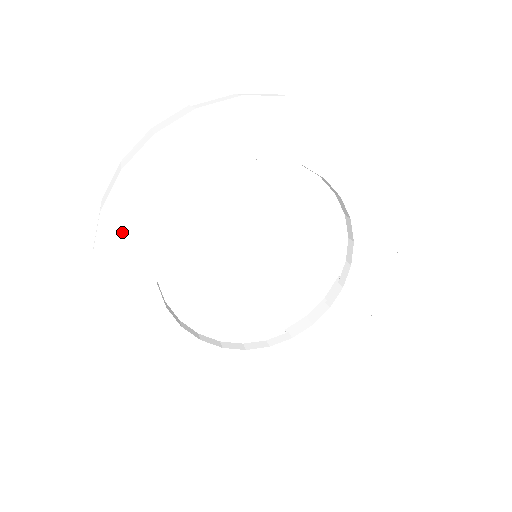
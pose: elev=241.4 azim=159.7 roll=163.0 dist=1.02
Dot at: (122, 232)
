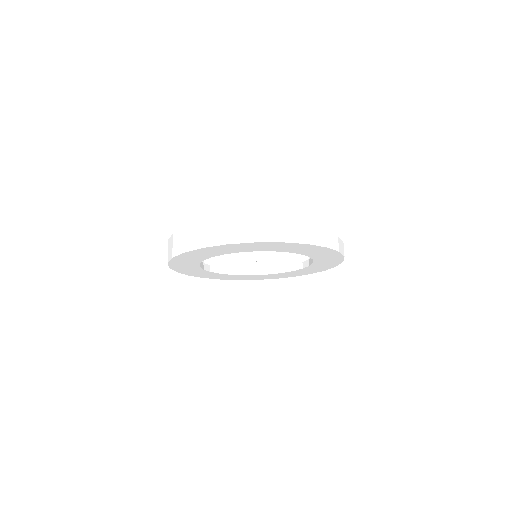
Dot at: (183, 269)
